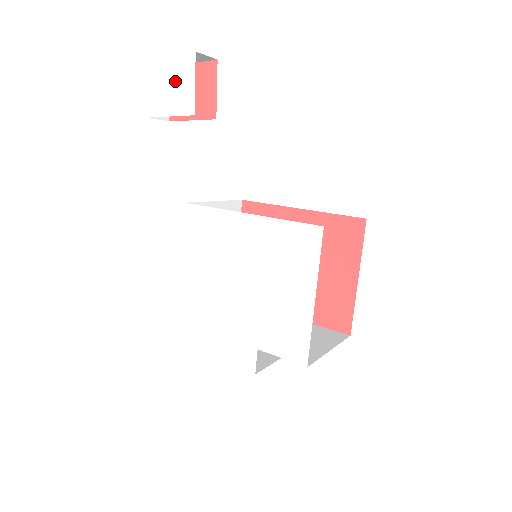
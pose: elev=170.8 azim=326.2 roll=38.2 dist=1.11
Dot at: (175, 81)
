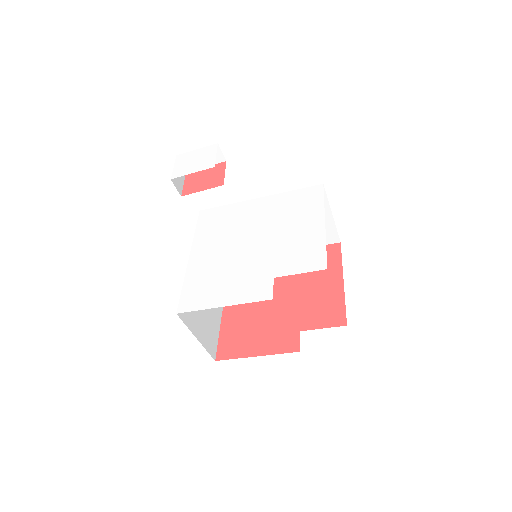
Dot at: (200, 158)
